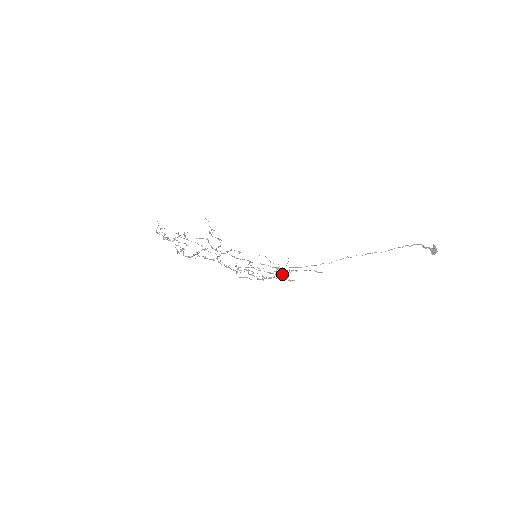
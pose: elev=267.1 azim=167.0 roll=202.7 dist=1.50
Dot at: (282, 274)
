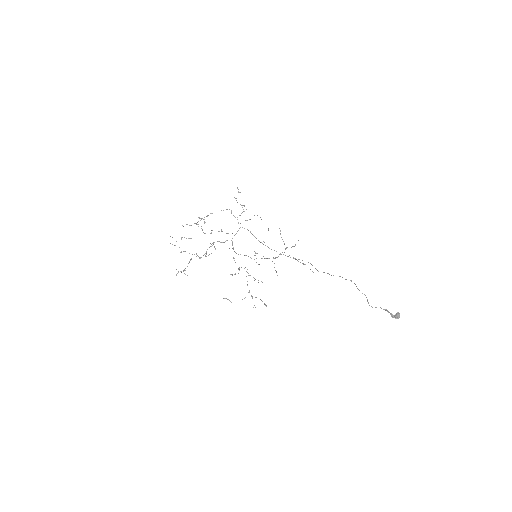
Dot at: occluded
